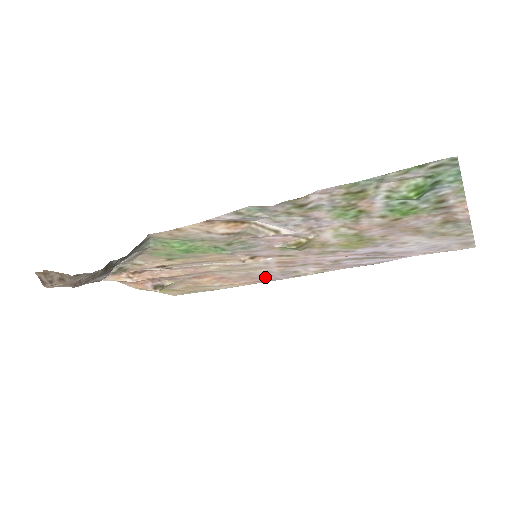
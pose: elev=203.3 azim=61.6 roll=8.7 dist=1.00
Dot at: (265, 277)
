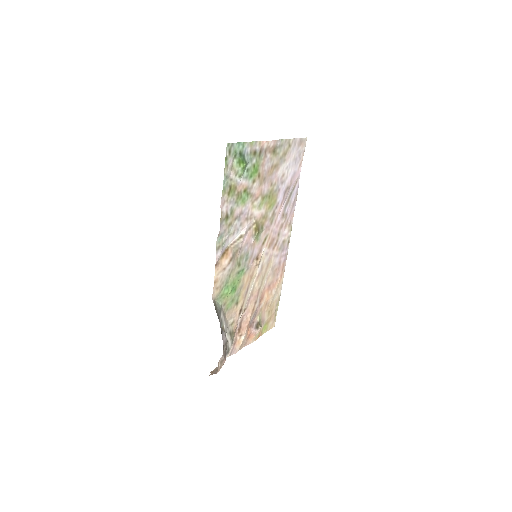
Dot at: (280, 261)
